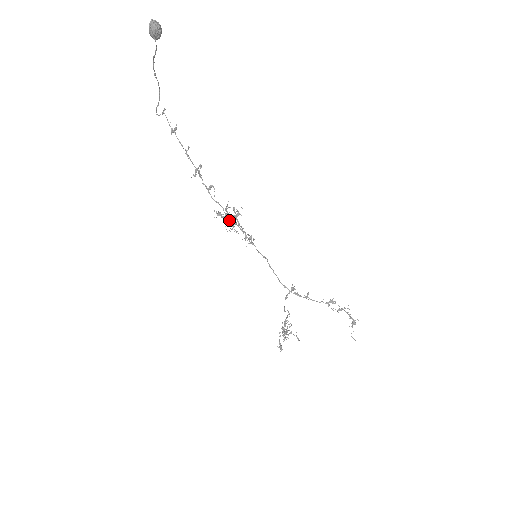
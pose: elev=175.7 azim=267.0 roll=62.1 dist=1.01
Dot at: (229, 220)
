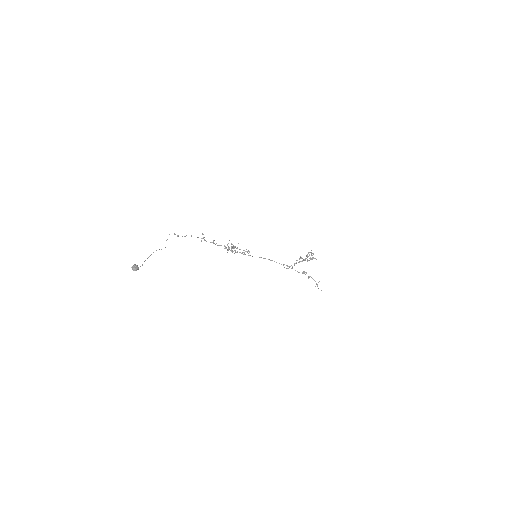
Dot at: (231, 250)
